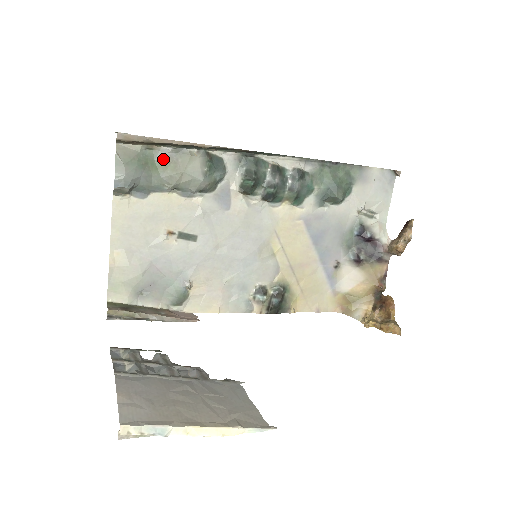
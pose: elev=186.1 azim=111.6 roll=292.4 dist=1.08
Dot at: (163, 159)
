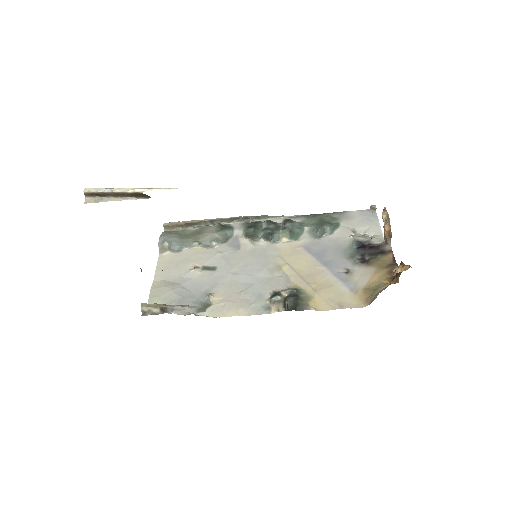
Dot at: (192, 232)
